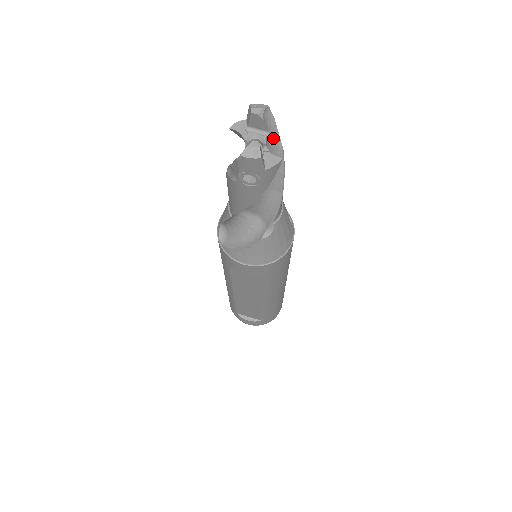
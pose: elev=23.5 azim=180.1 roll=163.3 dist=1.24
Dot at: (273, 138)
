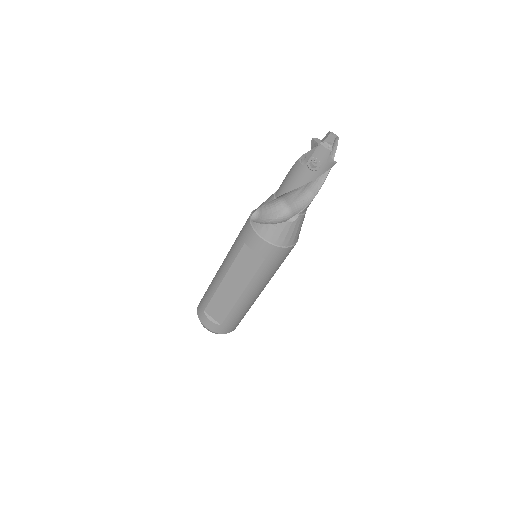
Dot at: (331, 156)
